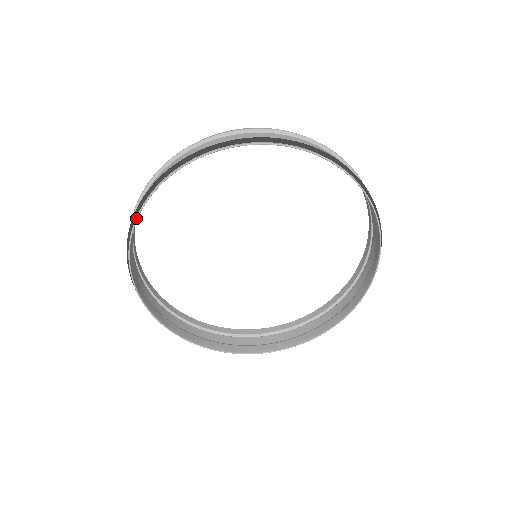
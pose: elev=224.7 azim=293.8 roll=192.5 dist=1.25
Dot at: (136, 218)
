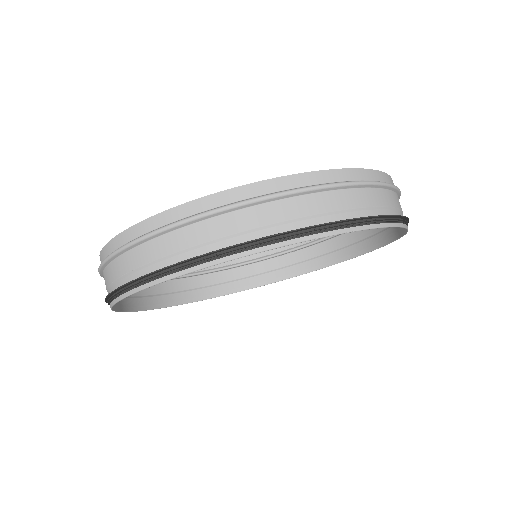
Dot at: (172, 278)
